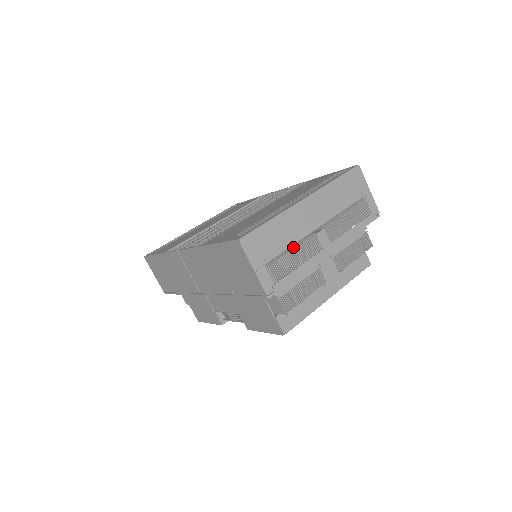
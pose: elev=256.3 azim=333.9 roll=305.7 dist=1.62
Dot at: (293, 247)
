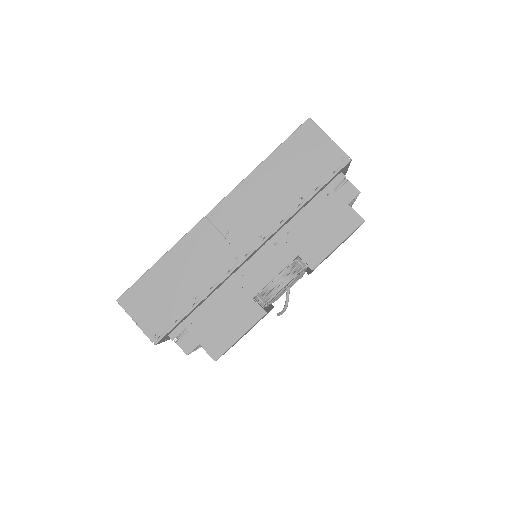
Dot at: occluded
